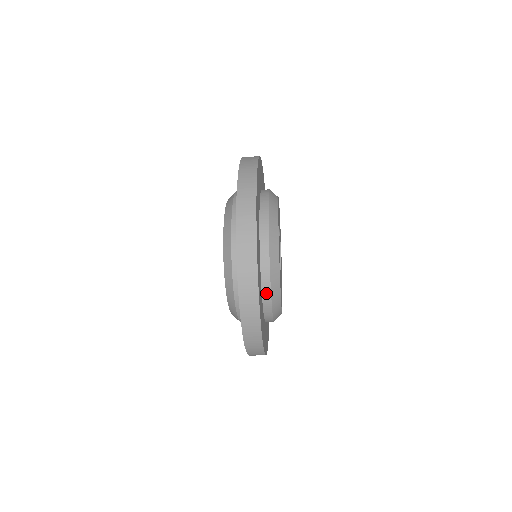
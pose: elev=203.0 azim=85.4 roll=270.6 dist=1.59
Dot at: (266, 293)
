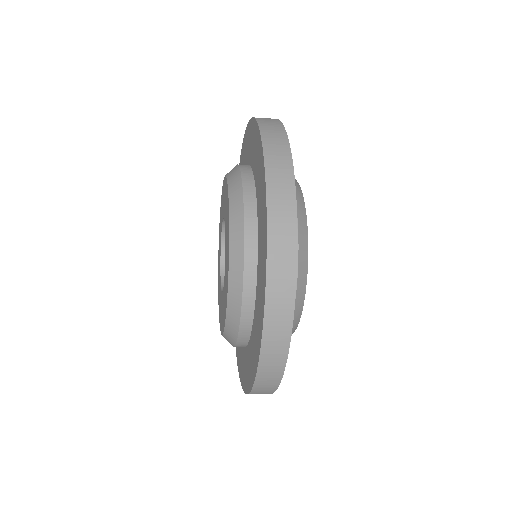
Dot at: occluded
